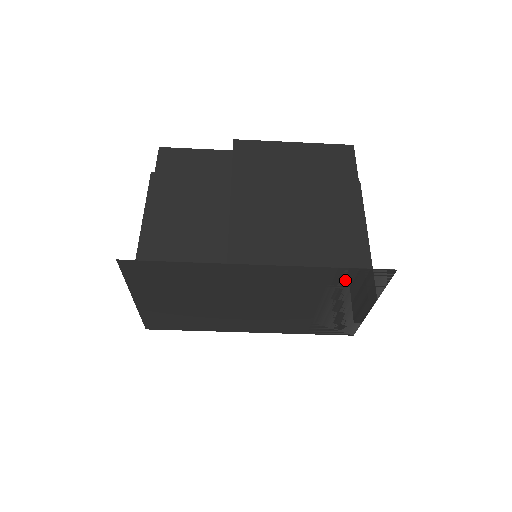
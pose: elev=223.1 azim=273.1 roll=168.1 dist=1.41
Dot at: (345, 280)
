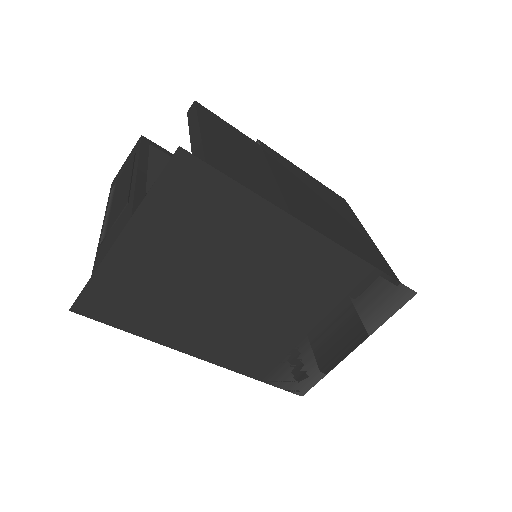
Dot at: (368, 292)
